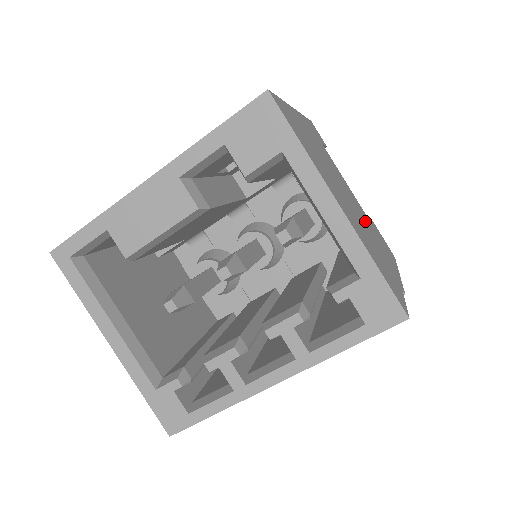
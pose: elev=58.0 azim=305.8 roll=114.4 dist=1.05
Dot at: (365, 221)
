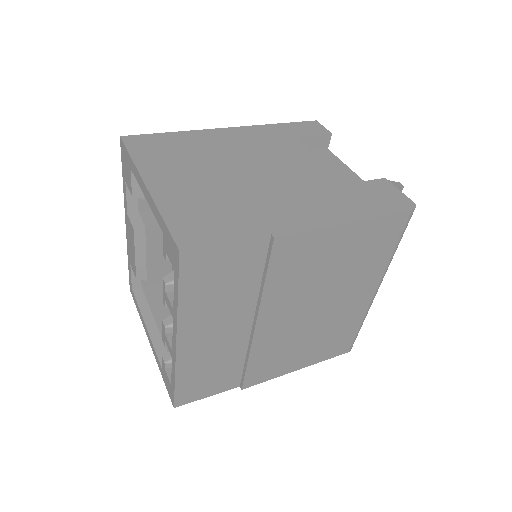
Dot at: (290, 185)
